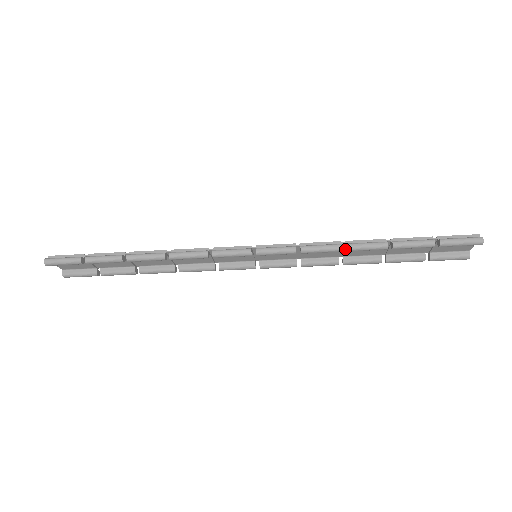
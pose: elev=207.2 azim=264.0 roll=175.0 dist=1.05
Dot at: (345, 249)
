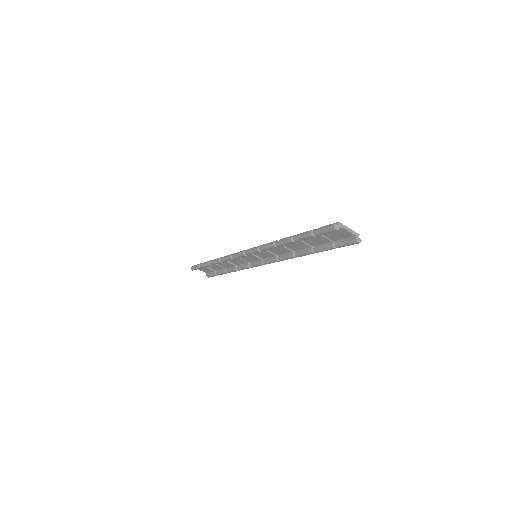
Dot at: occluded
